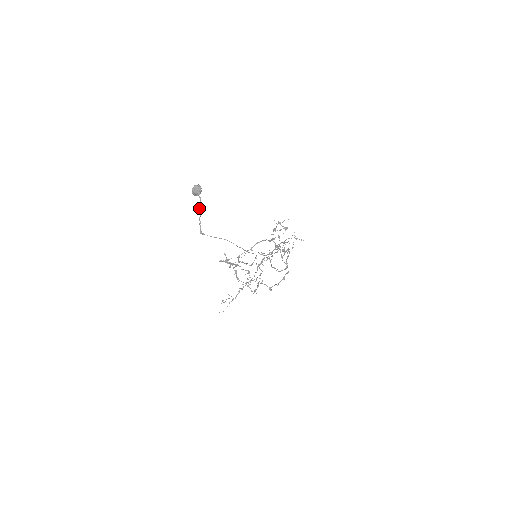
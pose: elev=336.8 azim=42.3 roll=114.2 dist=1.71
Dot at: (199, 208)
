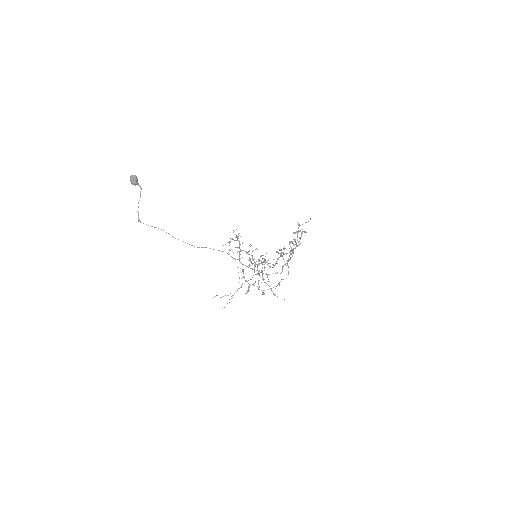
Dot at: (140, 197)
